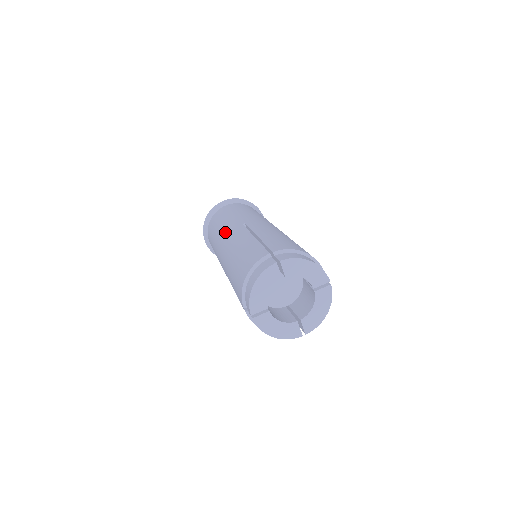
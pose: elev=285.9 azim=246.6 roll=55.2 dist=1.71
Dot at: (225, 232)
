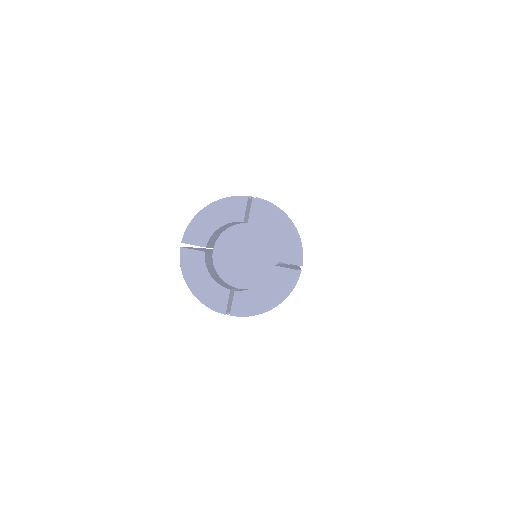
Dot at: occluded
